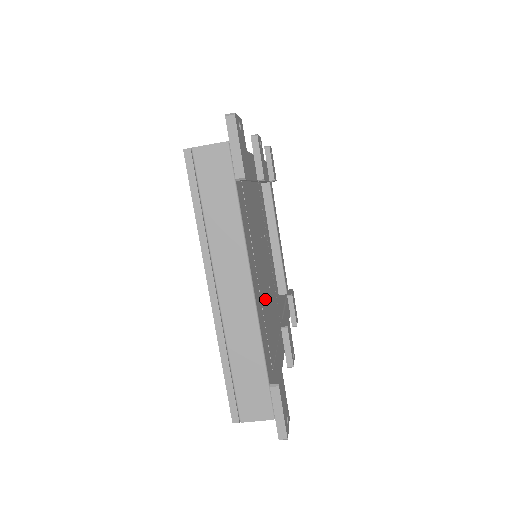
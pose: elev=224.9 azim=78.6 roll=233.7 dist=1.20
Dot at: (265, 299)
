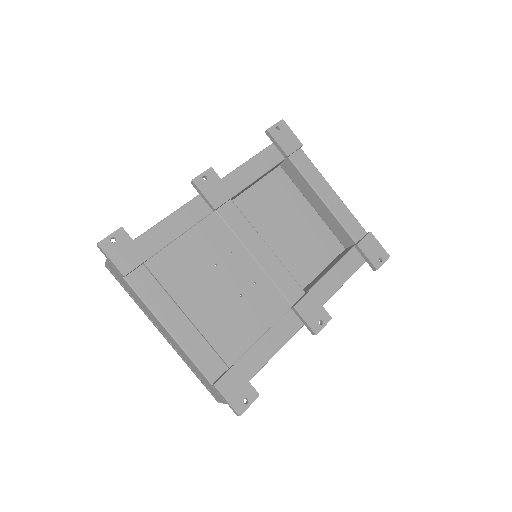
Dot at: (216, 317)
